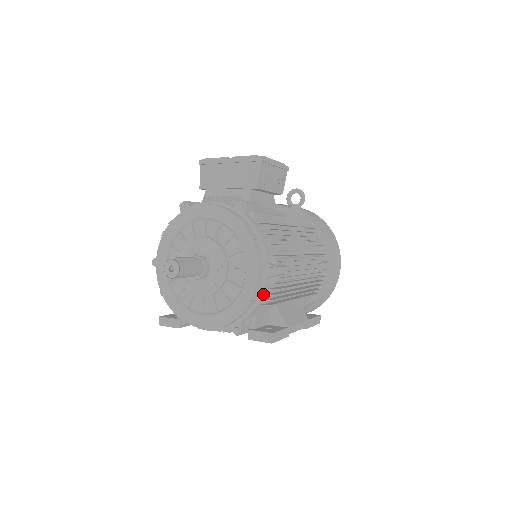
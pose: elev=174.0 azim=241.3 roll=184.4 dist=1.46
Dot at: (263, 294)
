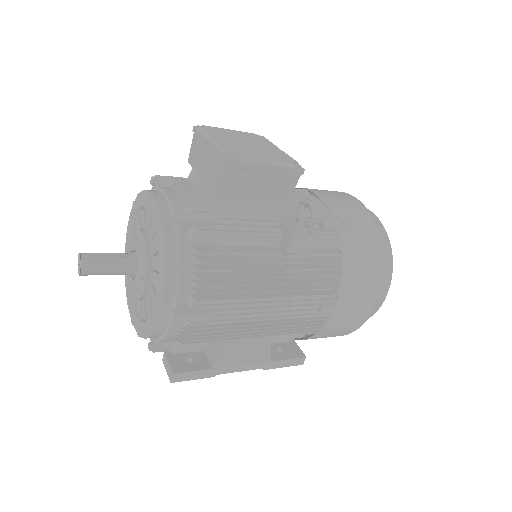
Dot at: (172, 331)
